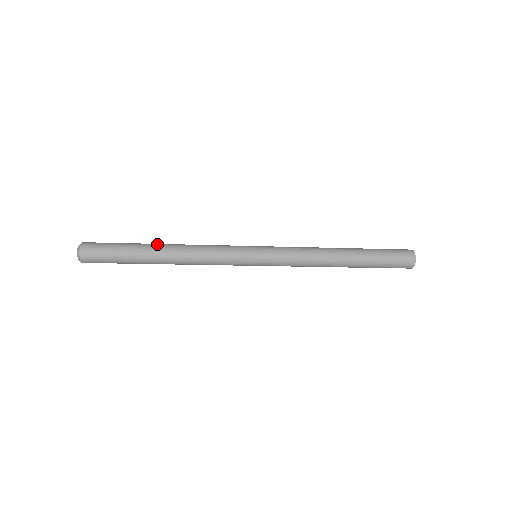
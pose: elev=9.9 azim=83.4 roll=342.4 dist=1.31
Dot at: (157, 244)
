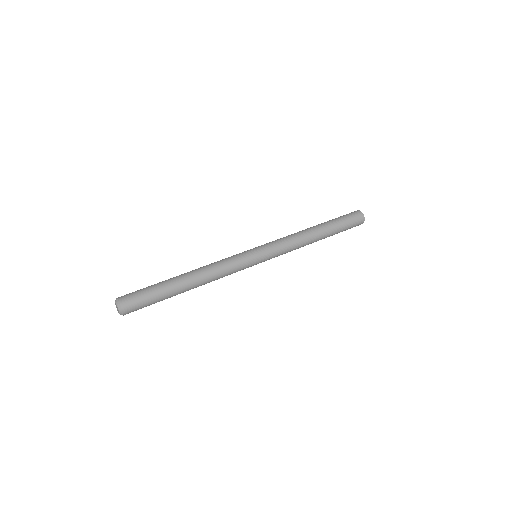
Dot at: (183, 281)
